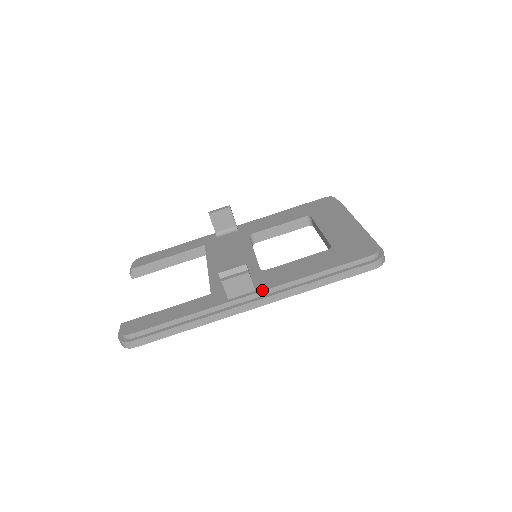
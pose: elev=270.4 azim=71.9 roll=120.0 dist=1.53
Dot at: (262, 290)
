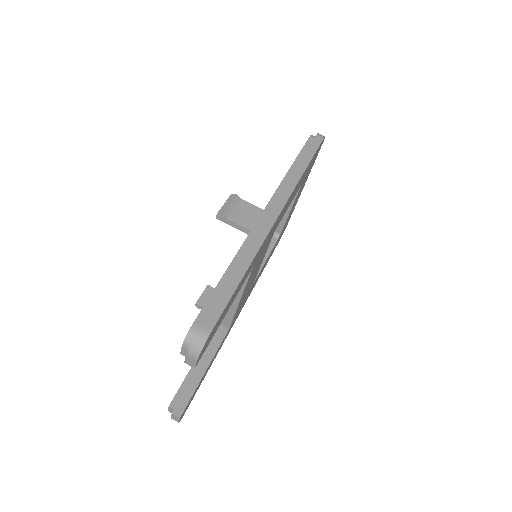
Dot at: (268, 203)
